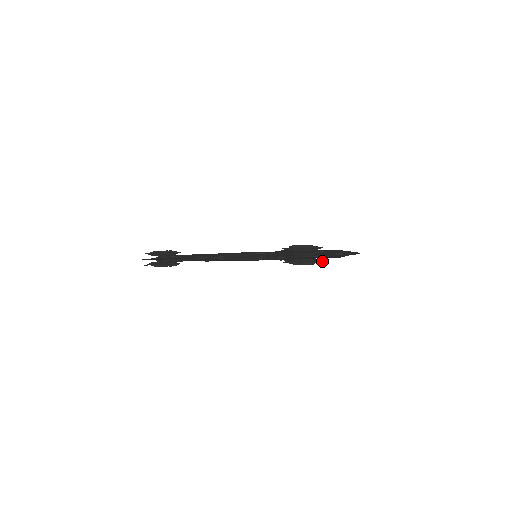
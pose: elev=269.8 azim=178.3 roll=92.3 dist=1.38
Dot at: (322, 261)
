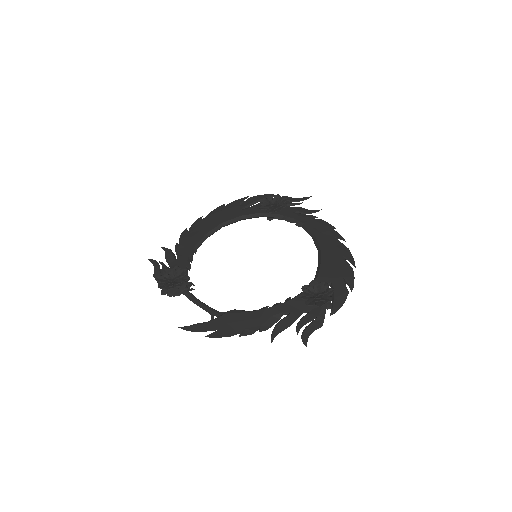
Dot at: occluded
